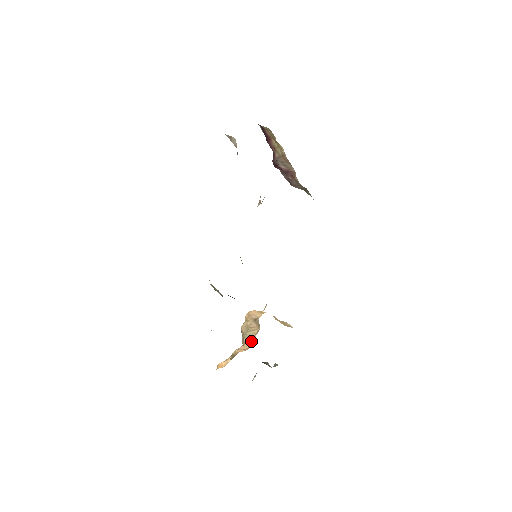
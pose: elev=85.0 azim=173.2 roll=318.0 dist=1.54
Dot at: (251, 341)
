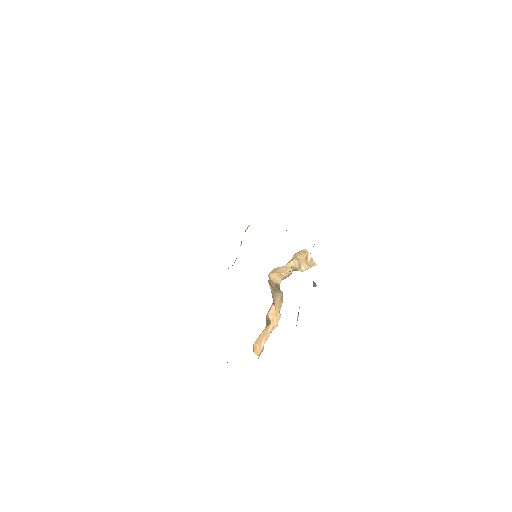
Dot at: (279, 311)
